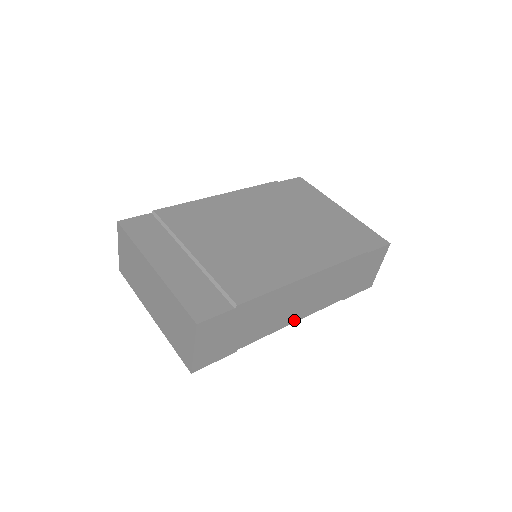
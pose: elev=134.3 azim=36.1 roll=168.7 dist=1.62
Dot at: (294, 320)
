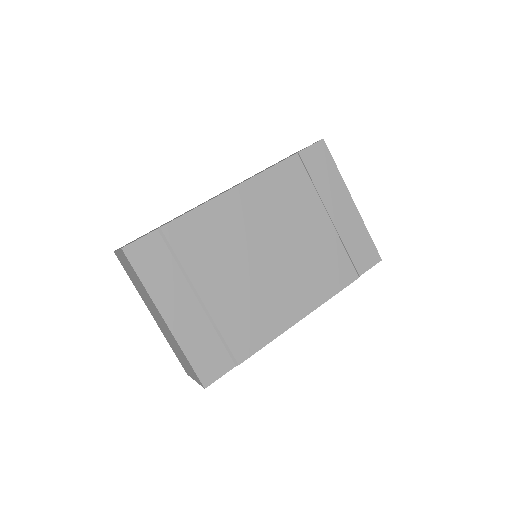
Dot at: occluded
